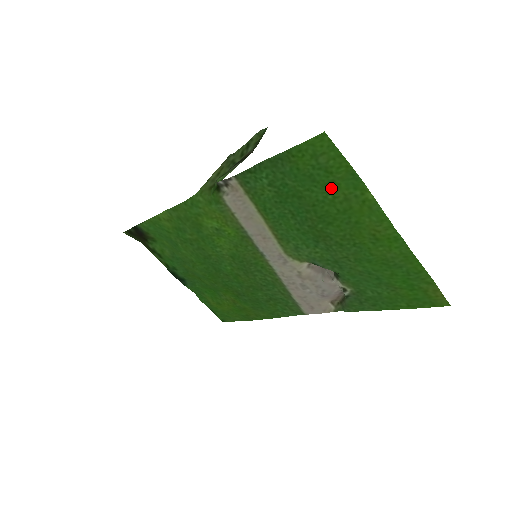
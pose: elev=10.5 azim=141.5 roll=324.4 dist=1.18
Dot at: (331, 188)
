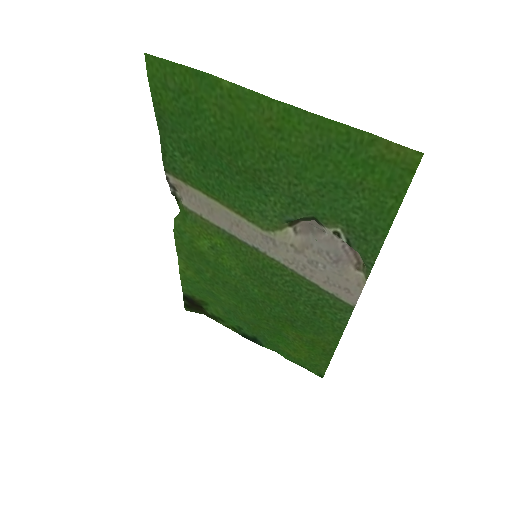
Dot at: (203, 109)
